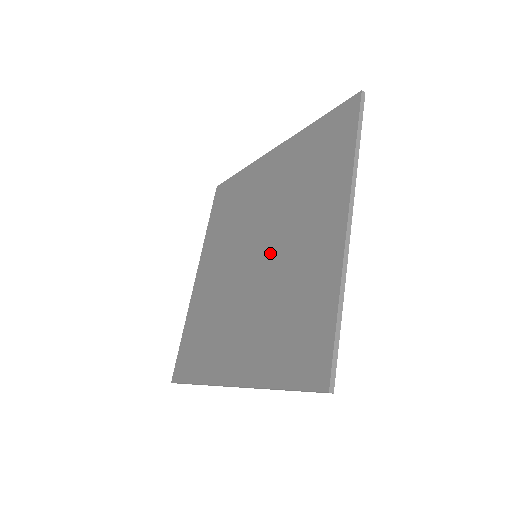
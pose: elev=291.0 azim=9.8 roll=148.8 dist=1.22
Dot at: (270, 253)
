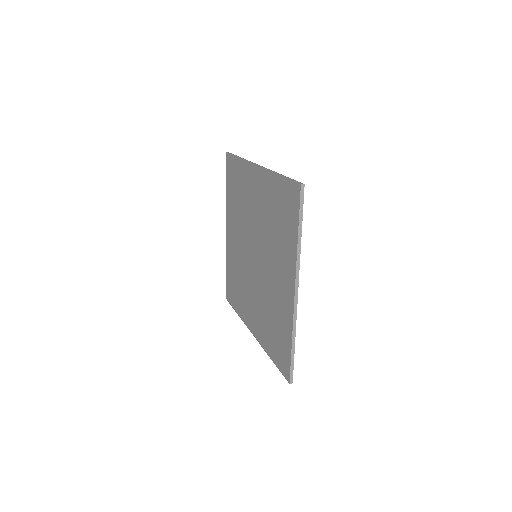
Dot at: (262, 266)
